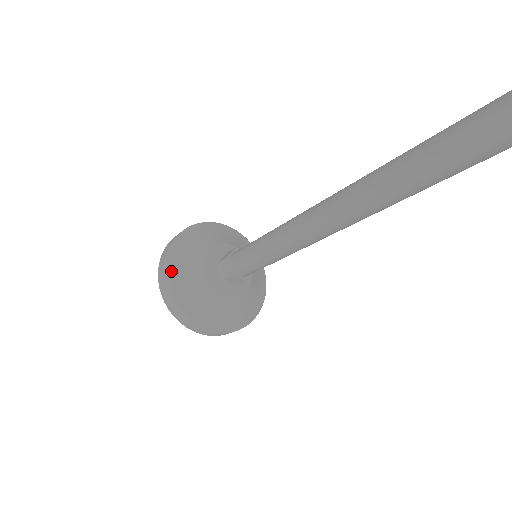
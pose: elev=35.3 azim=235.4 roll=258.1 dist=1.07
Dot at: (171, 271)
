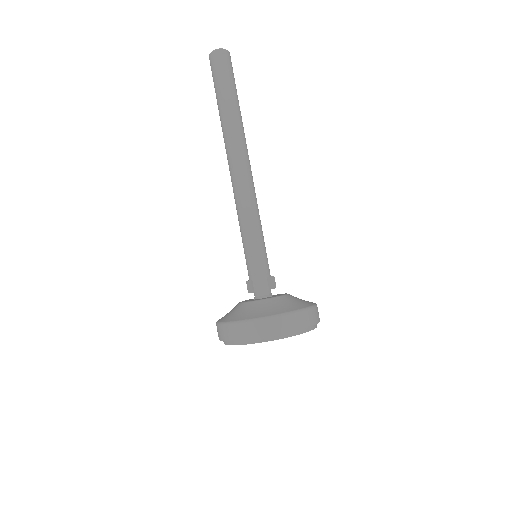
Dot at: (220, 320)
